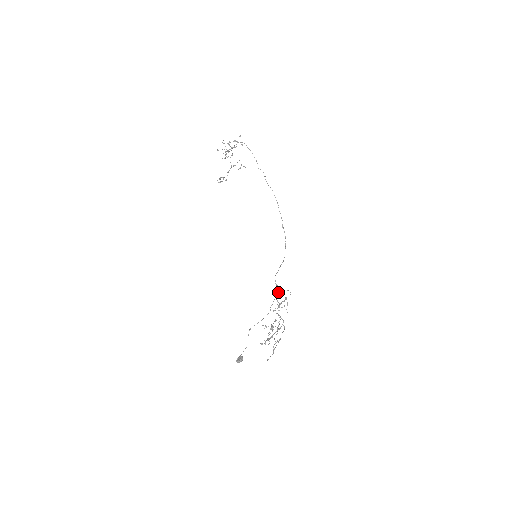
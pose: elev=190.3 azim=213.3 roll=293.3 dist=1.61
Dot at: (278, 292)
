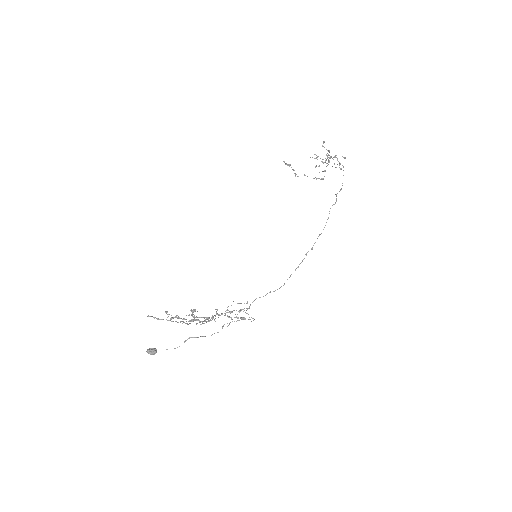
Dot at: (243, 309)
